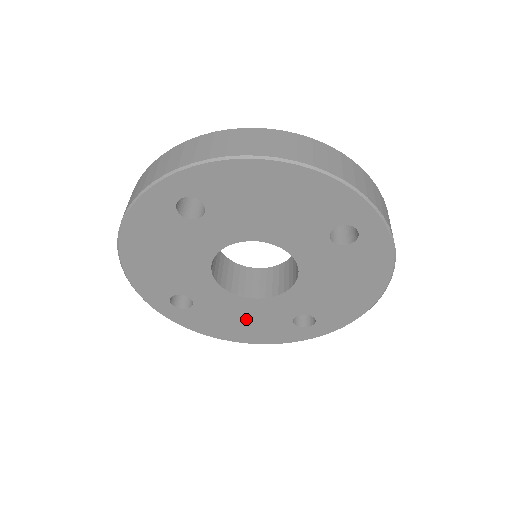
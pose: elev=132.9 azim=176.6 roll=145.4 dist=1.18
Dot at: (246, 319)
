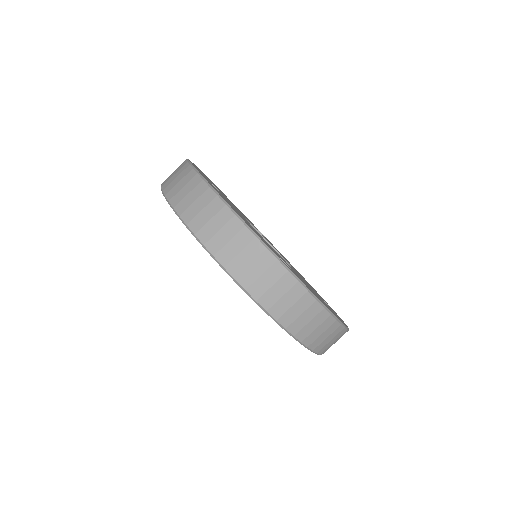
Dot at: occluded
